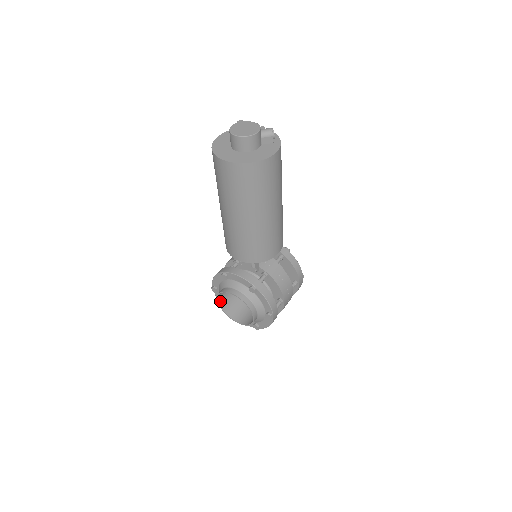
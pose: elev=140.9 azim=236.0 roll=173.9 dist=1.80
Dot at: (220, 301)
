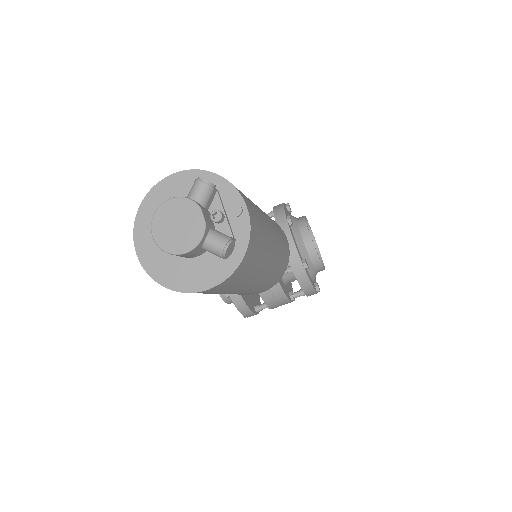
Dot at: occluded
